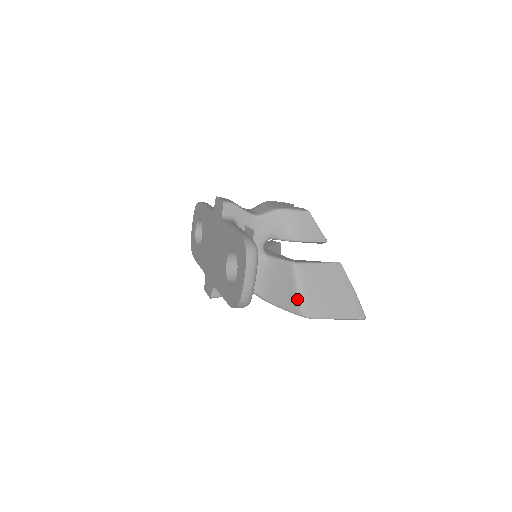
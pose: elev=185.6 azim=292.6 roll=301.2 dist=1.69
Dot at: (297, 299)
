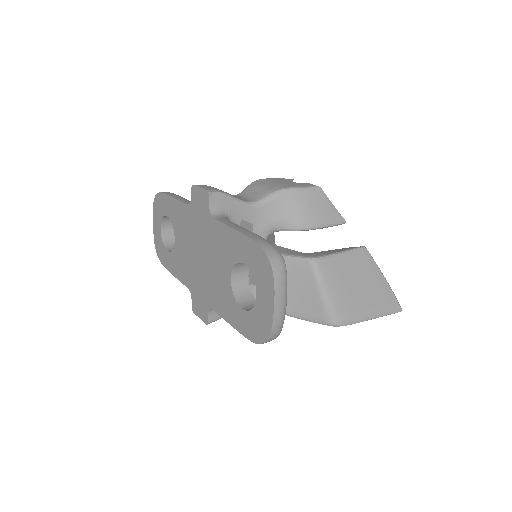
Dot at: (323, 305)
